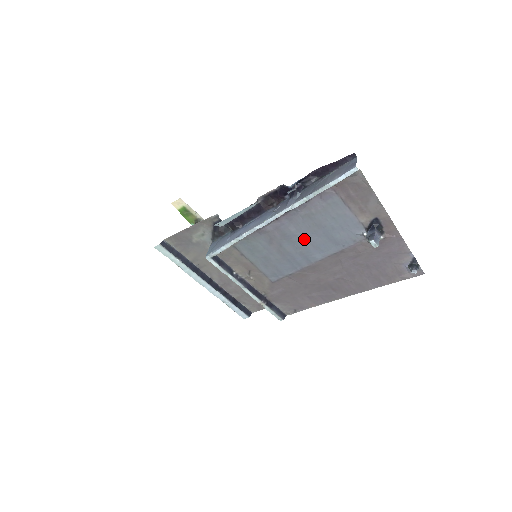
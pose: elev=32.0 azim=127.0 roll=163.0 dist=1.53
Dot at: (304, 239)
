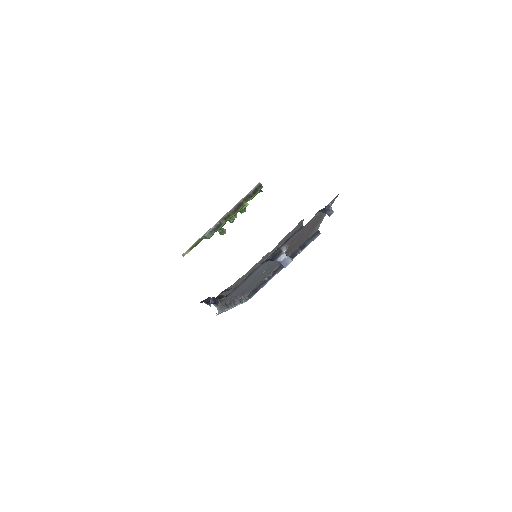
Dot at: (259, 275)
